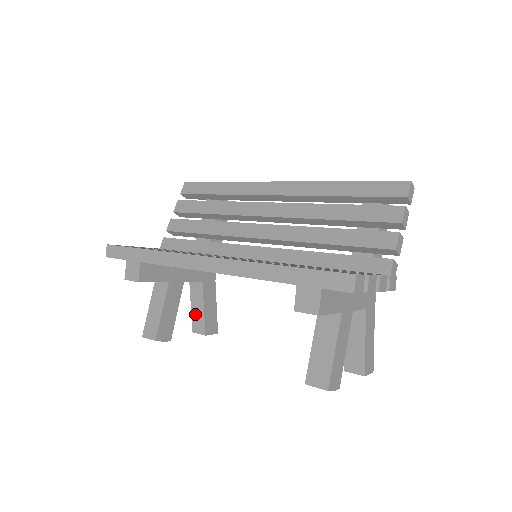
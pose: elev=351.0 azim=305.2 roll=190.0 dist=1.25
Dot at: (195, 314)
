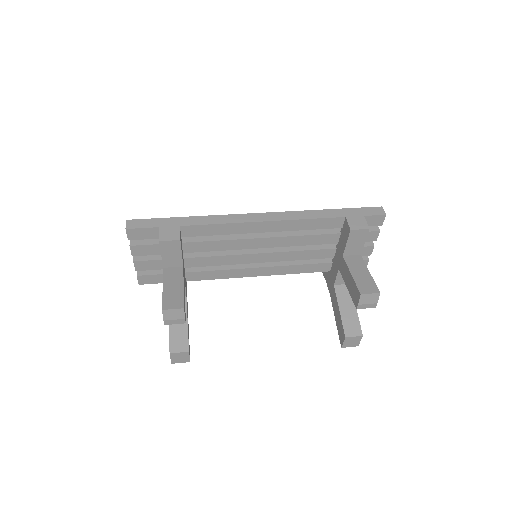
Dot at: (175, 331)
